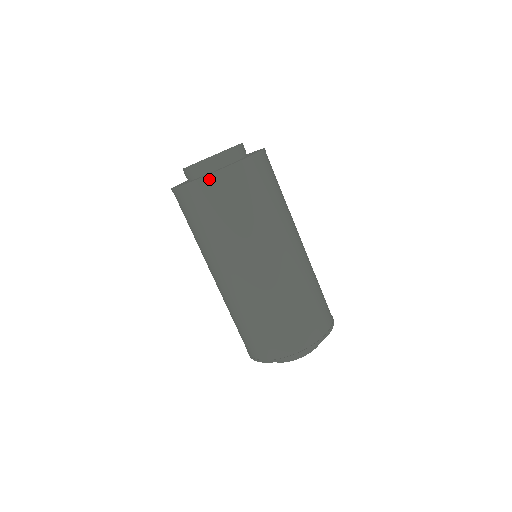
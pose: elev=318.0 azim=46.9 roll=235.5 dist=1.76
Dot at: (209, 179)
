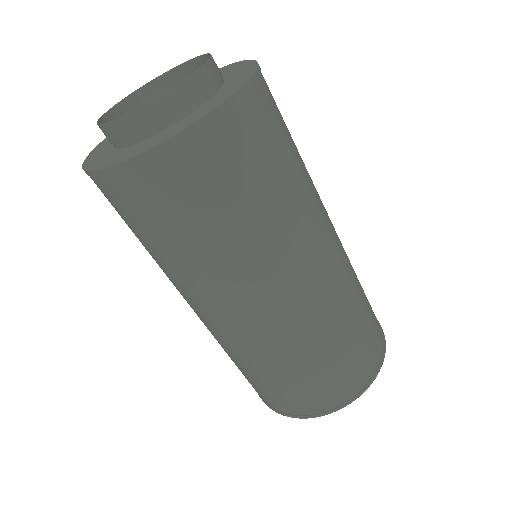
Dot at: (130, 168)
